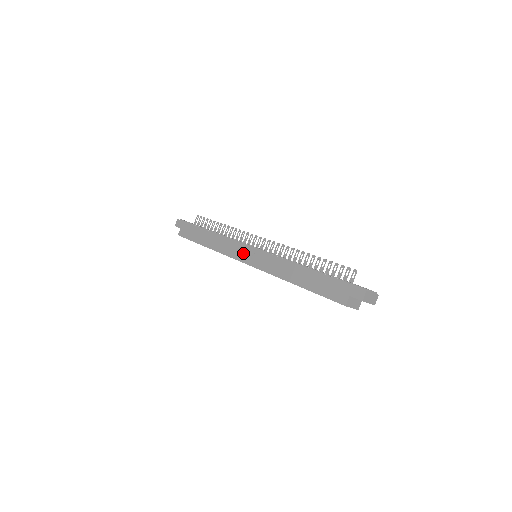
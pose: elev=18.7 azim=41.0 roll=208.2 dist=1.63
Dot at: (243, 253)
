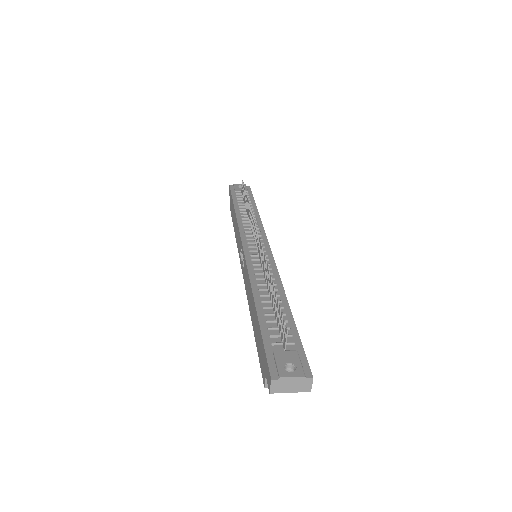
Dot at: (241, 253)
